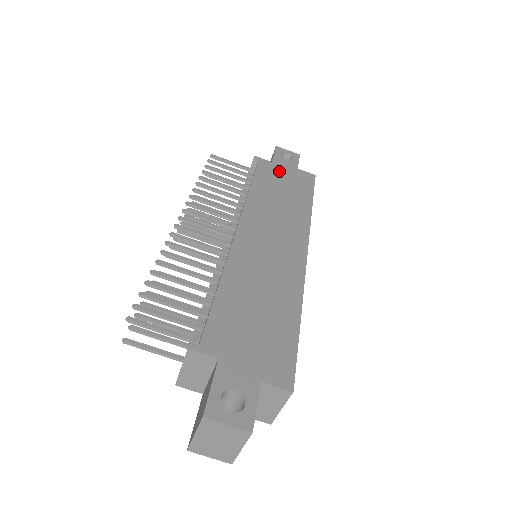
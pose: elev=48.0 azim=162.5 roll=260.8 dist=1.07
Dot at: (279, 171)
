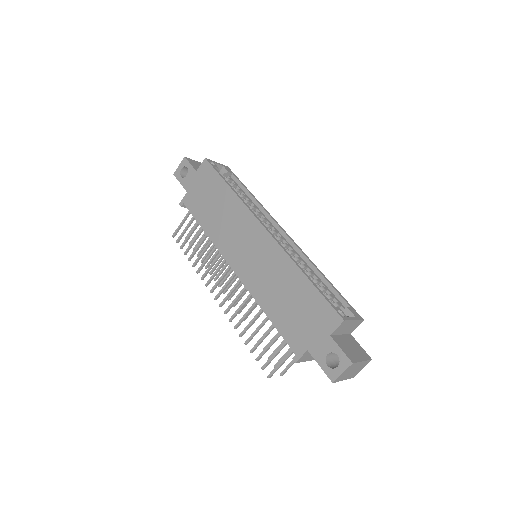
Dot at: (196, 192)
